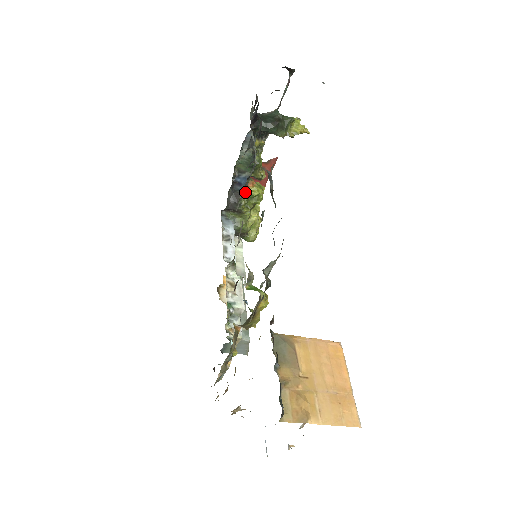
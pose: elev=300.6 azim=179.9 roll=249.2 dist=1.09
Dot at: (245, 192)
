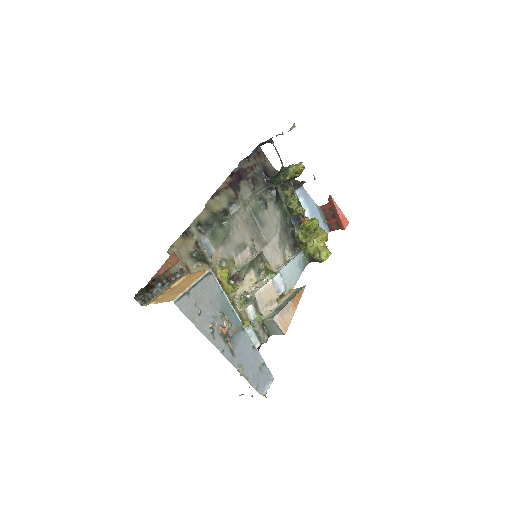
Dot at: (302, 228)
